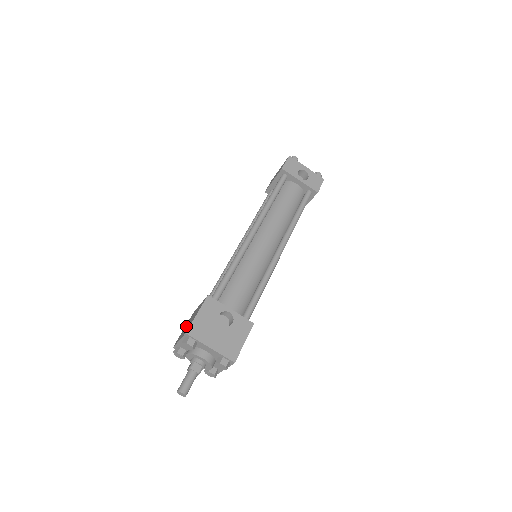
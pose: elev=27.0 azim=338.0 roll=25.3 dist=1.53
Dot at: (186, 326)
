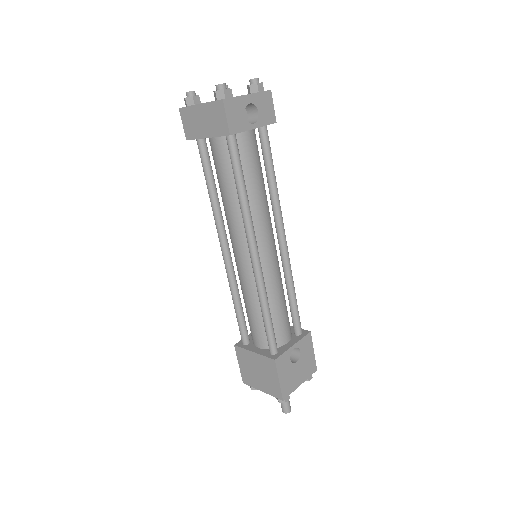
Dot at: (250, 371)
